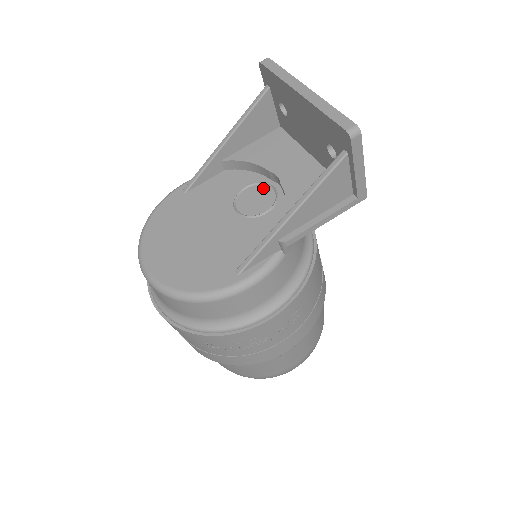
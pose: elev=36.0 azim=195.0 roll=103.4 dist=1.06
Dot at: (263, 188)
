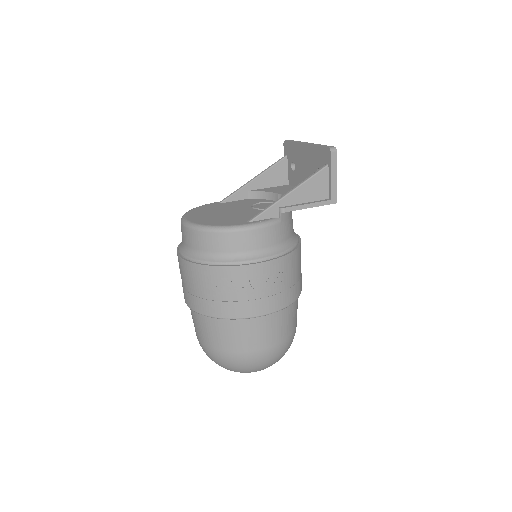
Dot at: occluded
